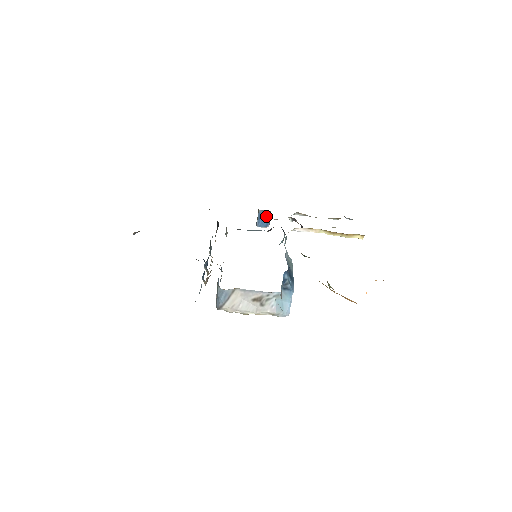
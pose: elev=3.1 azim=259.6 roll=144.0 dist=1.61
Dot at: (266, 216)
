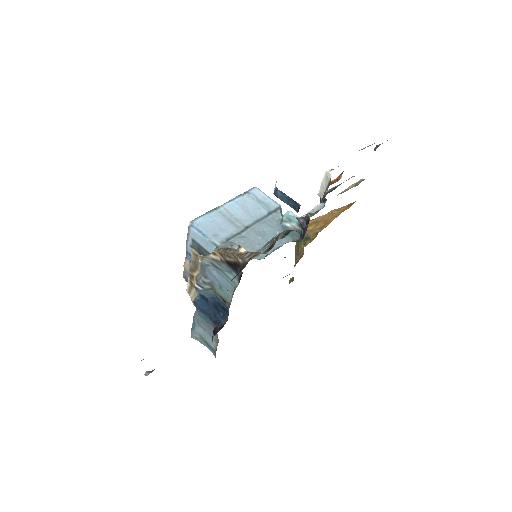
Dot at: occluded
